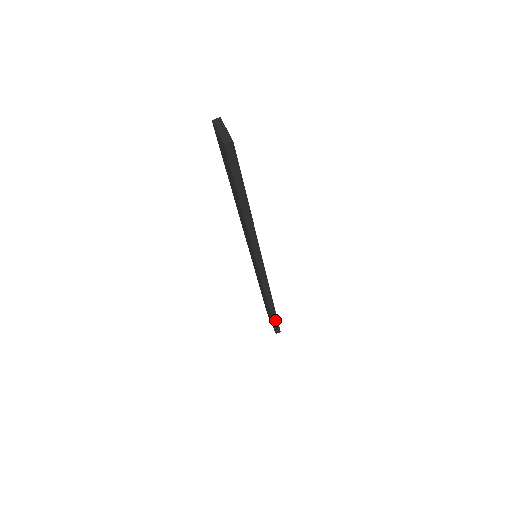
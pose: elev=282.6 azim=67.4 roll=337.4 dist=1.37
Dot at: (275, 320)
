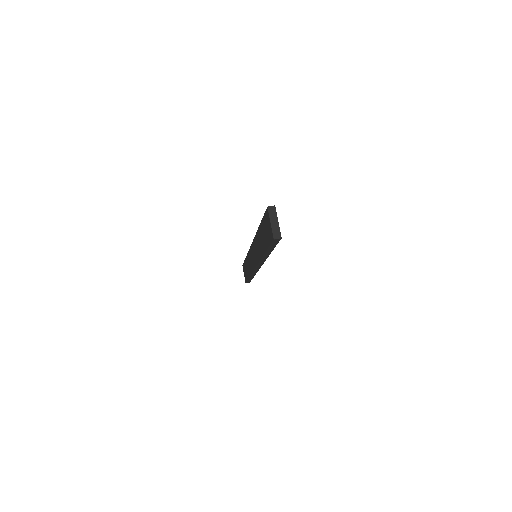
Dot at: occluded
